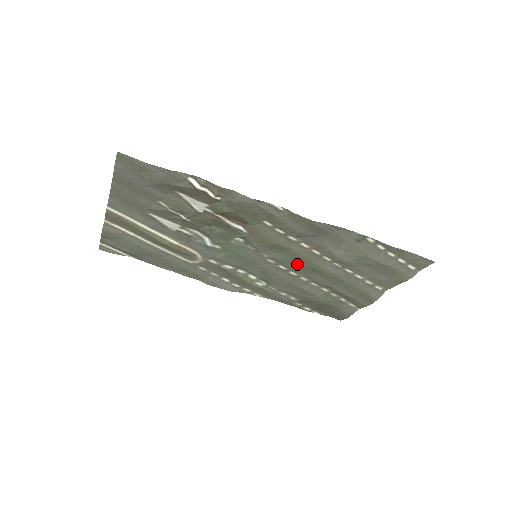
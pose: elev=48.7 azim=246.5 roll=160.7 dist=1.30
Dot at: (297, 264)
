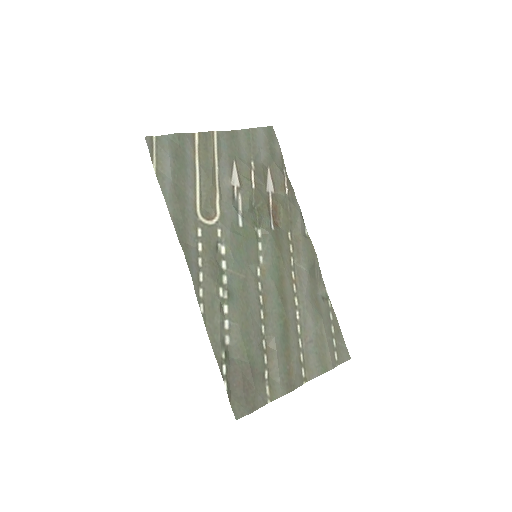
Dot at: (275, 289)
